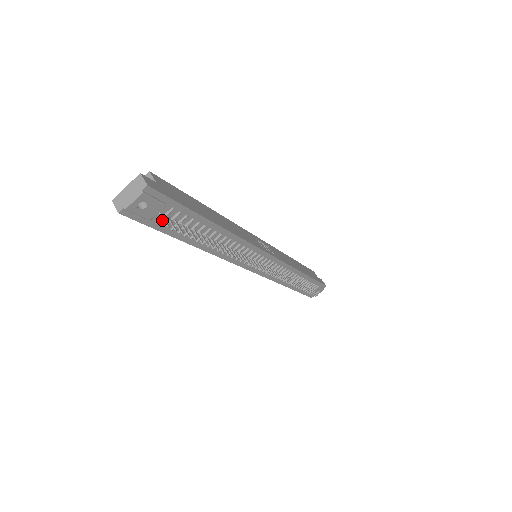
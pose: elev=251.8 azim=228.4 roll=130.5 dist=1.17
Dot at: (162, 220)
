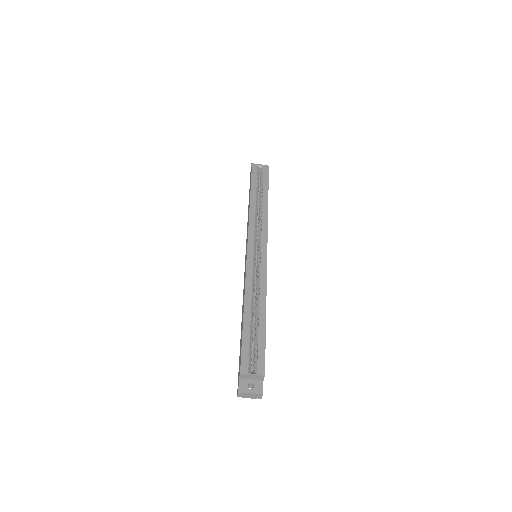
Dot at: occluded
